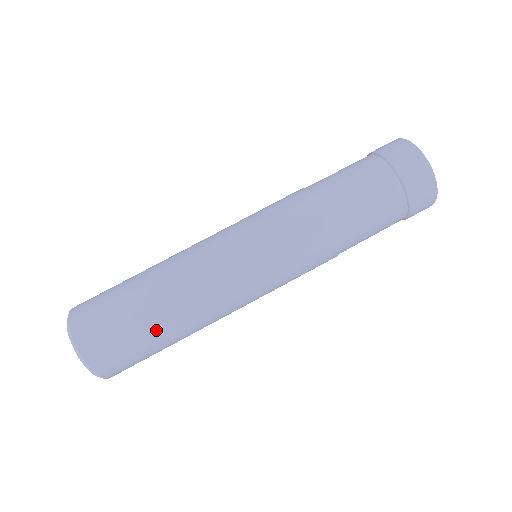
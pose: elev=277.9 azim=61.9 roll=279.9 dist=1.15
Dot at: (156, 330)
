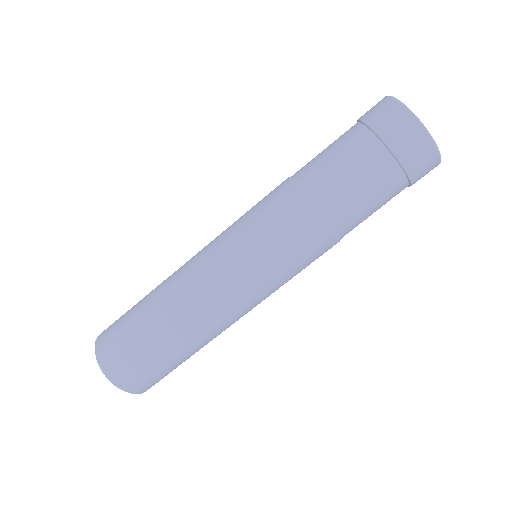
Dot at: occluded
